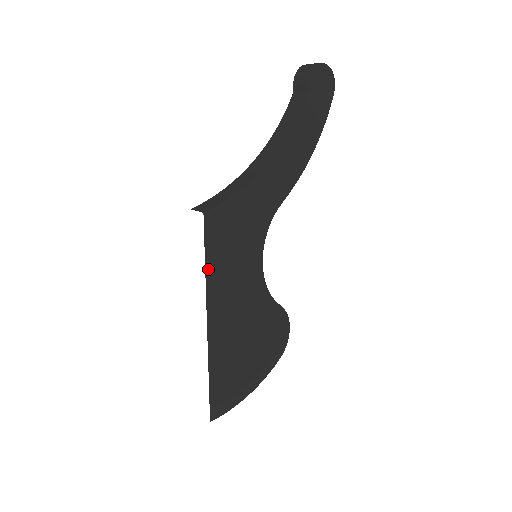
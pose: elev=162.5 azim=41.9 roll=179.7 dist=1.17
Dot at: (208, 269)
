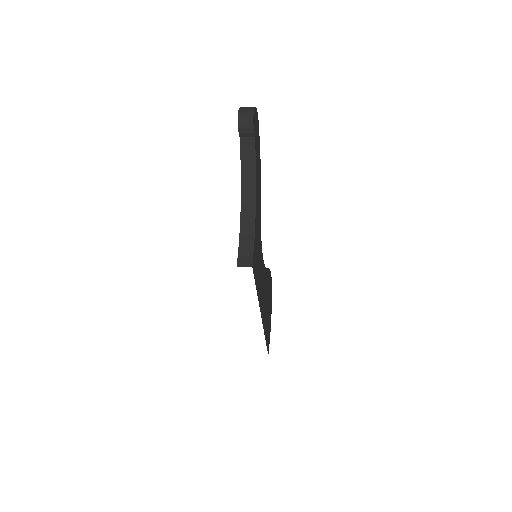
Dot at: (257, 291)
